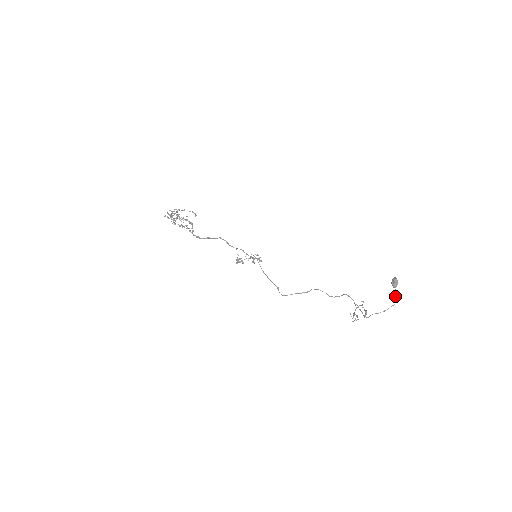
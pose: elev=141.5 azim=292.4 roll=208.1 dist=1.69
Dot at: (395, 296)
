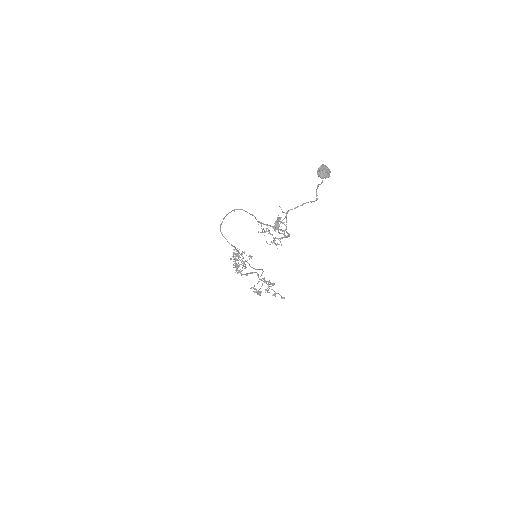
Dot at: (317, 186)
